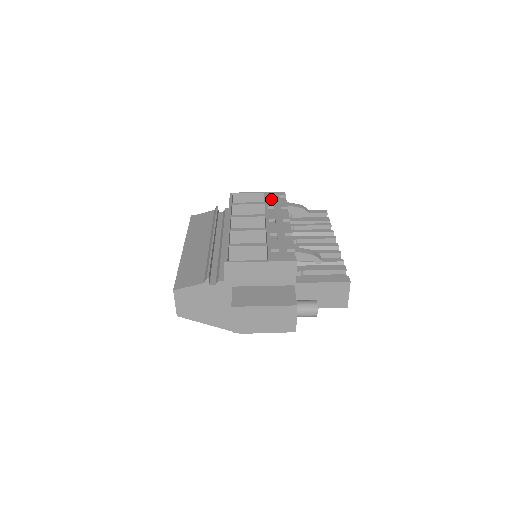
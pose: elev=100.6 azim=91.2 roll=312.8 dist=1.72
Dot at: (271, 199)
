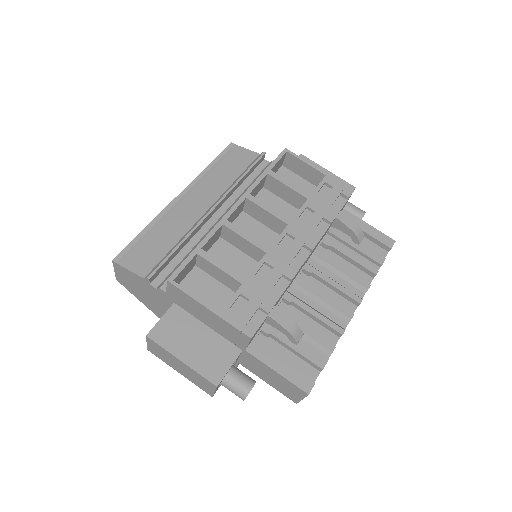
Dot at: (326, 192)
